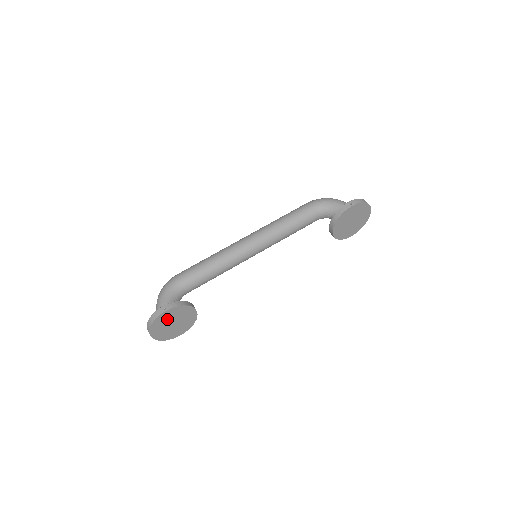
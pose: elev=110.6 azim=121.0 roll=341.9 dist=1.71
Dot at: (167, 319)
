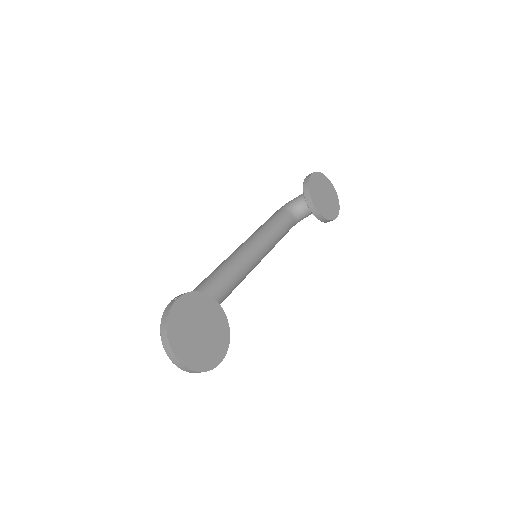
Dot at: (186, 319)
